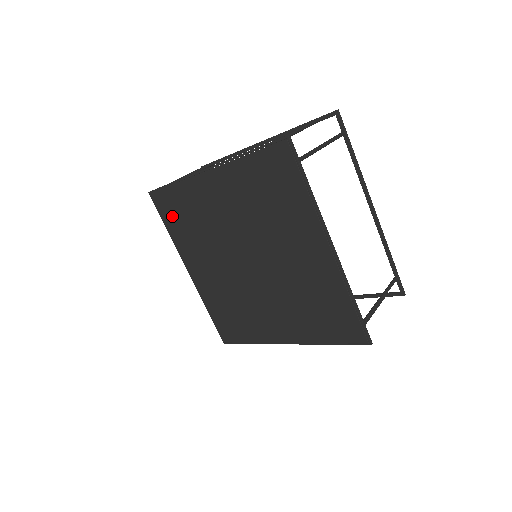
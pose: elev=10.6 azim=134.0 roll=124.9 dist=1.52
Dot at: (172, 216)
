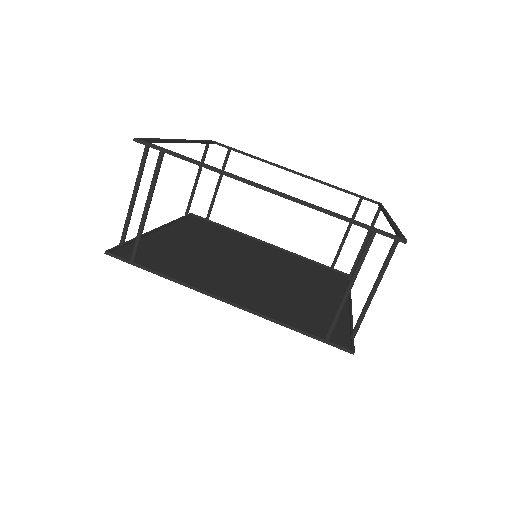
Dot at: (211, 228)
